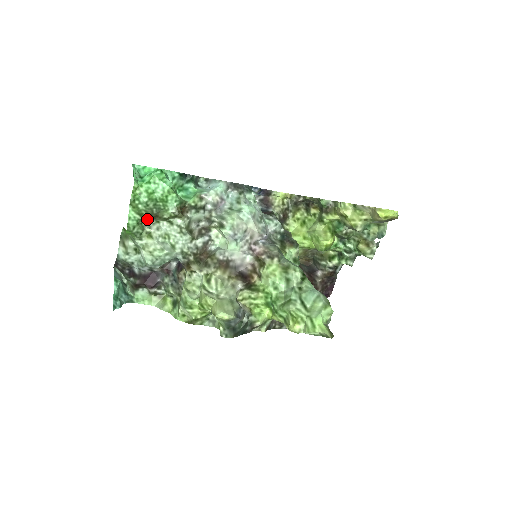
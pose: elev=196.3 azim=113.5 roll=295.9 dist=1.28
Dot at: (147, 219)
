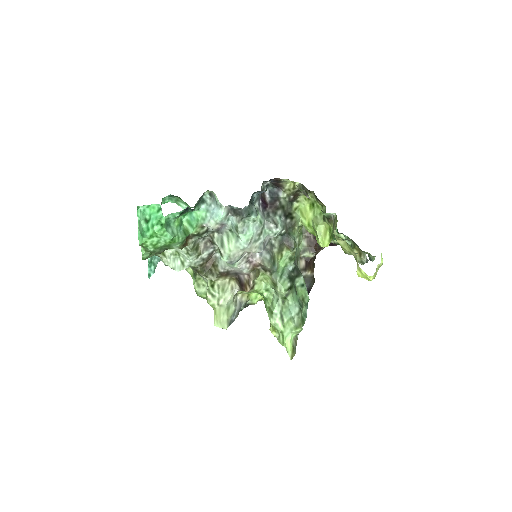
Dot at: occluded
